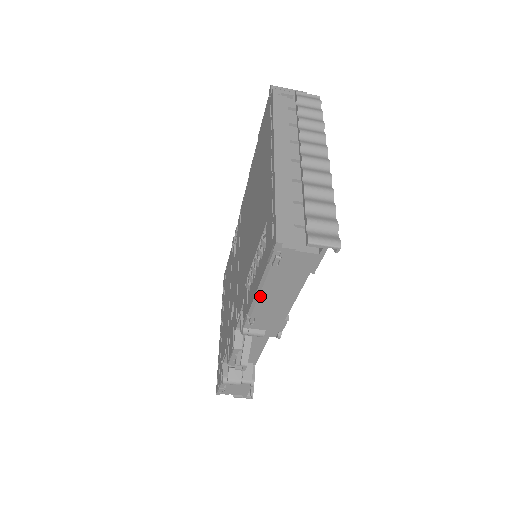
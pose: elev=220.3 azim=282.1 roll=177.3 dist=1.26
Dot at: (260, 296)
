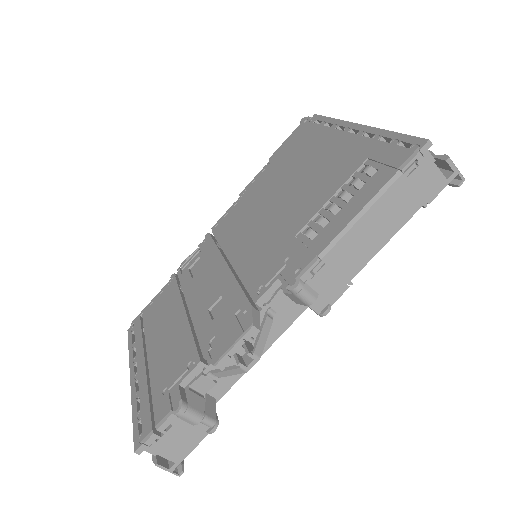
Dot at: (359, 221)
